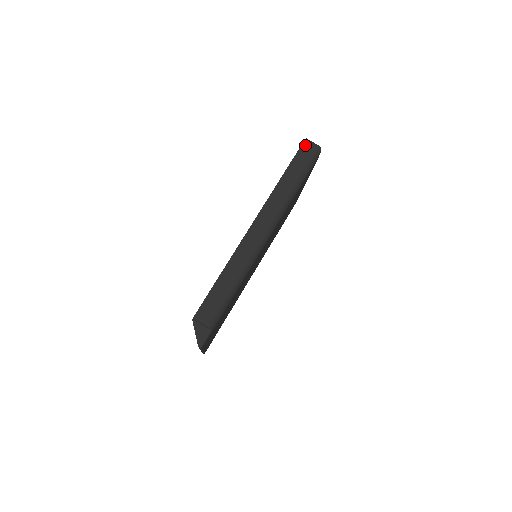
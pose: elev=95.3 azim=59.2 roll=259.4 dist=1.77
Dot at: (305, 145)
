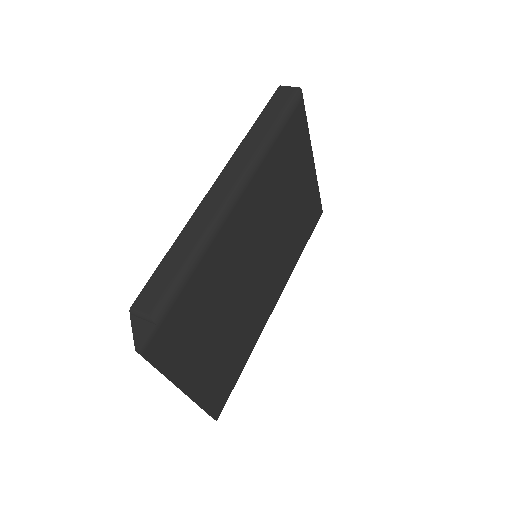
Dot at: (279, 91)
